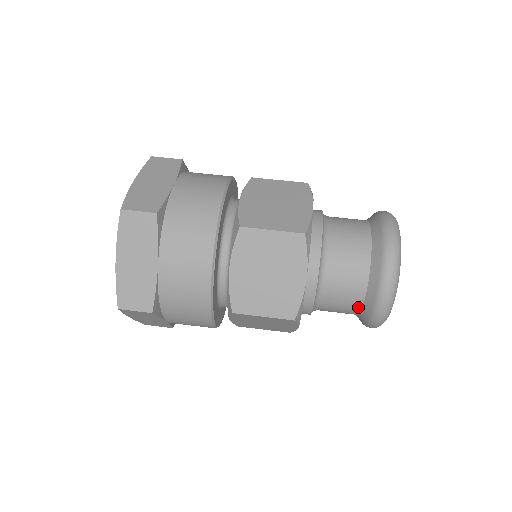
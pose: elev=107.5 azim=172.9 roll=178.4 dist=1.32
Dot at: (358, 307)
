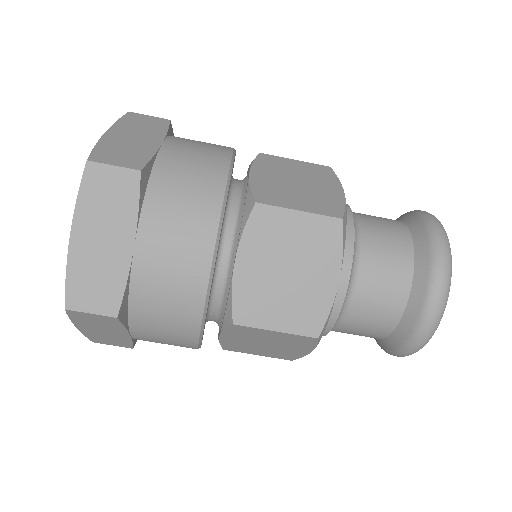
Dot at: occluded
